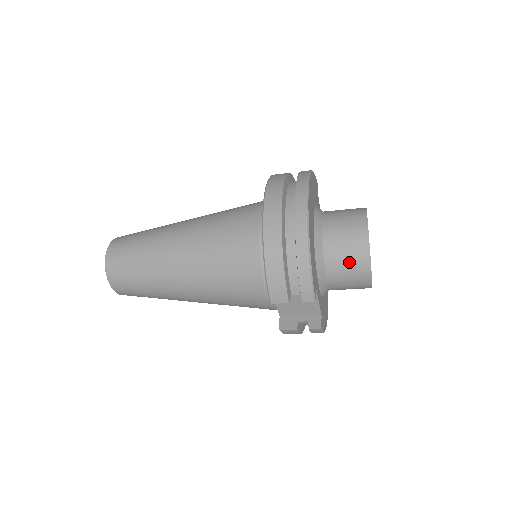
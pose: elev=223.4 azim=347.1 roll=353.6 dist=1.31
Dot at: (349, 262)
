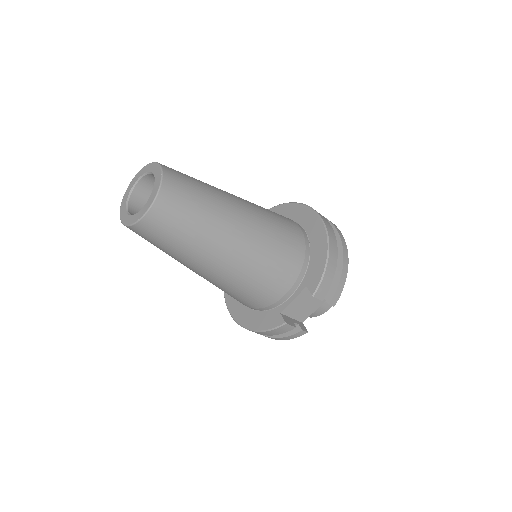
Dot at: occluded
